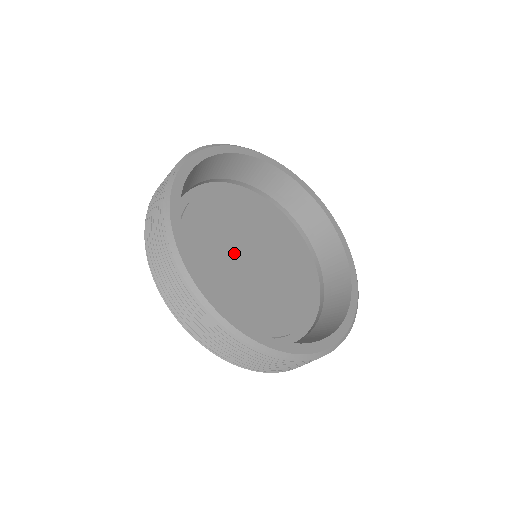
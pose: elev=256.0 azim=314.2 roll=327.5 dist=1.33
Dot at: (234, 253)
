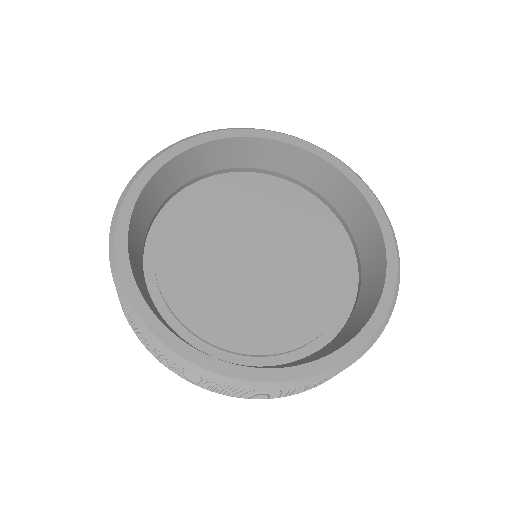
Dot at: (226, 257)
